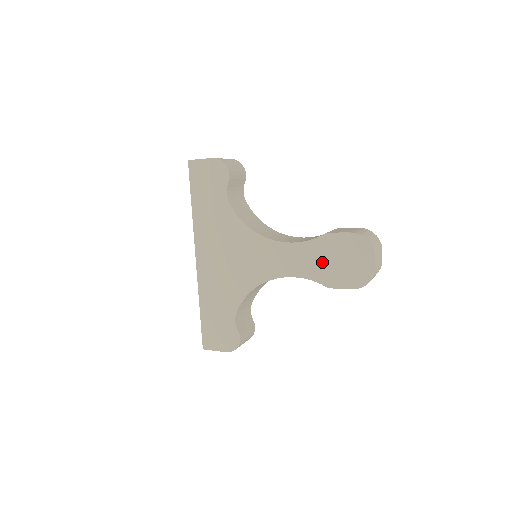
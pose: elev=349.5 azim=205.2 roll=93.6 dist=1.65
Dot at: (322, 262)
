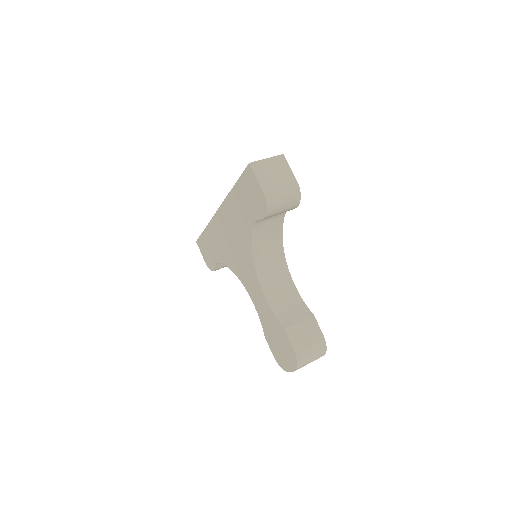
Dot at: (271, 328)
